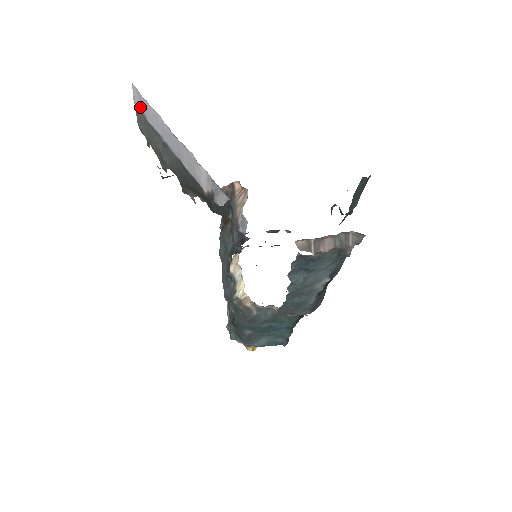
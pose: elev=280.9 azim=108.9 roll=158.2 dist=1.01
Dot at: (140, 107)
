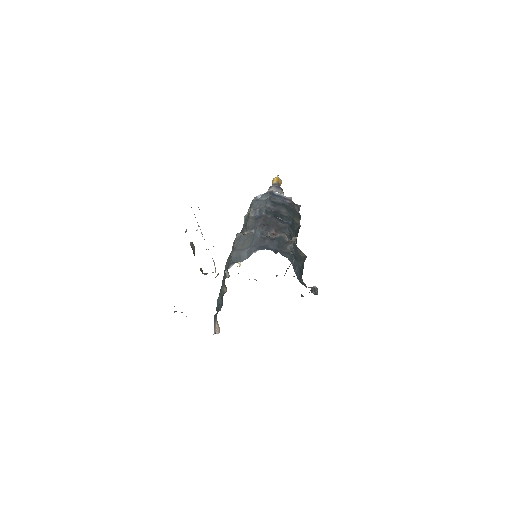
Dot at: occluded
